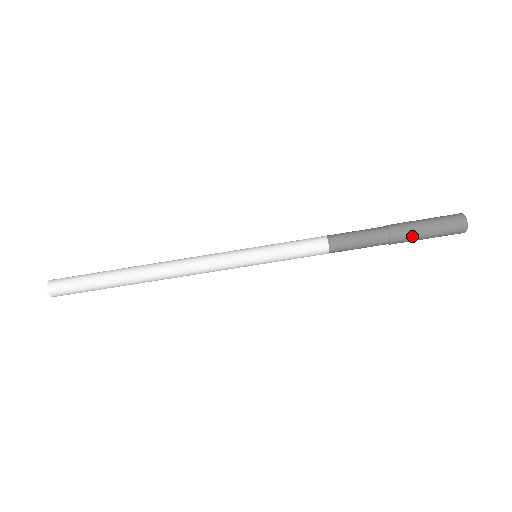
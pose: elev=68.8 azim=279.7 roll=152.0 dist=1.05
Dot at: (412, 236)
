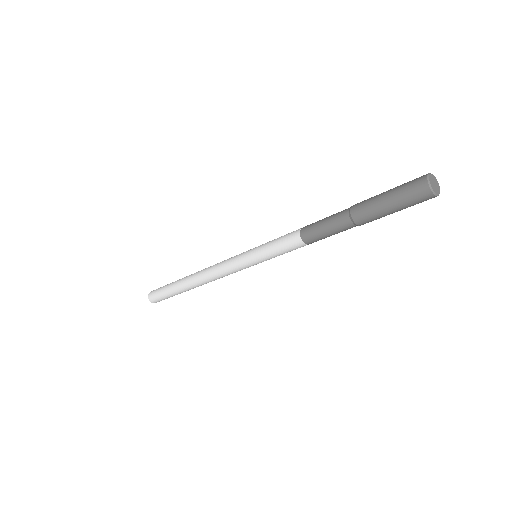
Dot at: (374, 215)
